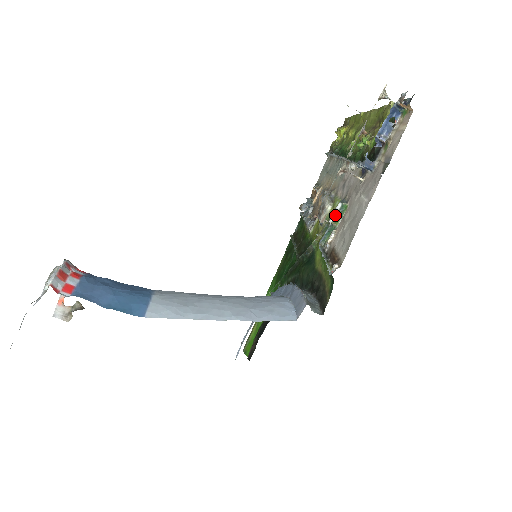
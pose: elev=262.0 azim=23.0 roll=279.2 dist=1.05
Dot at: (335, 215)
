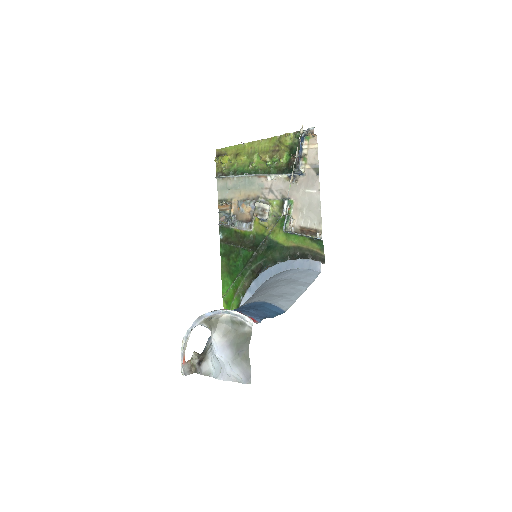
Dot at: (287, 209)
